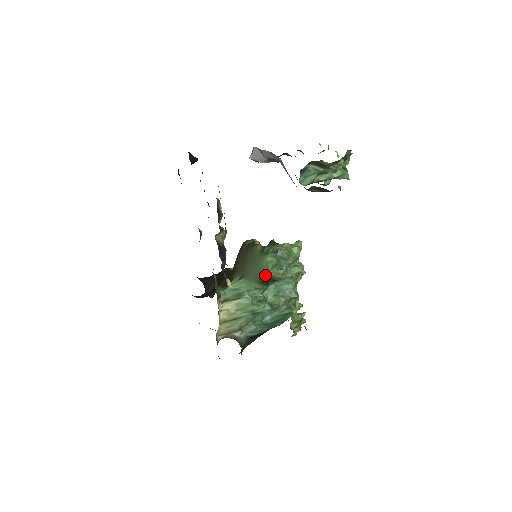
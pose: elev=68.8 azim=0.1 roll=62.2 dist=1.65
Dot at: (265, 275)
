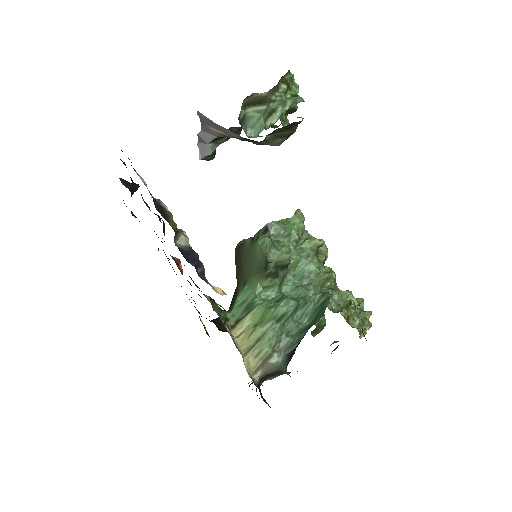
Dot at: (263, 262)
